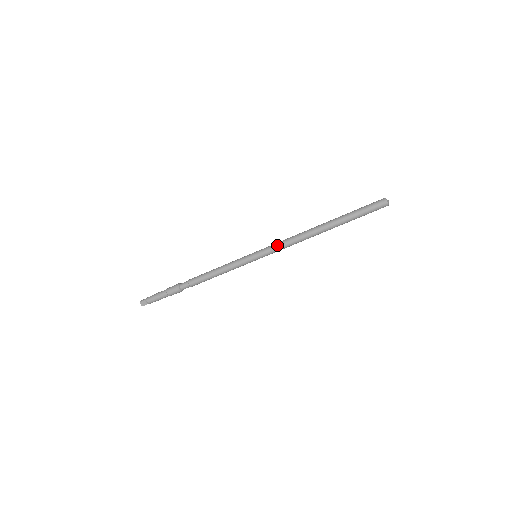
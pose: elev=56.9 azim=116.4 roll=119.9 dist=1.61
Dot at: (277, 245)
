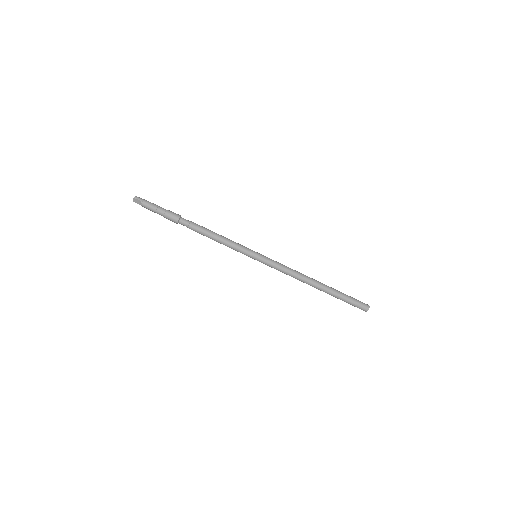
Dot at: (278, 266)
